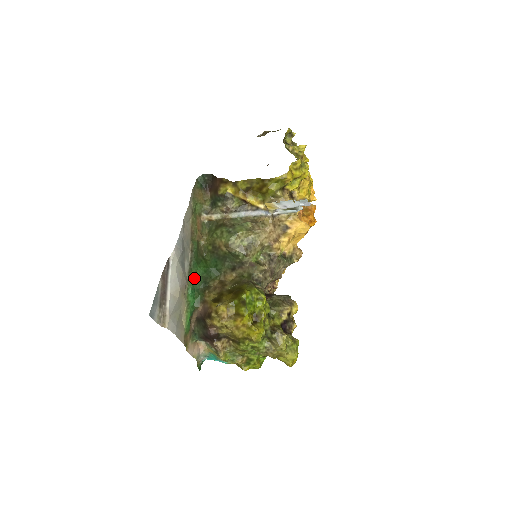
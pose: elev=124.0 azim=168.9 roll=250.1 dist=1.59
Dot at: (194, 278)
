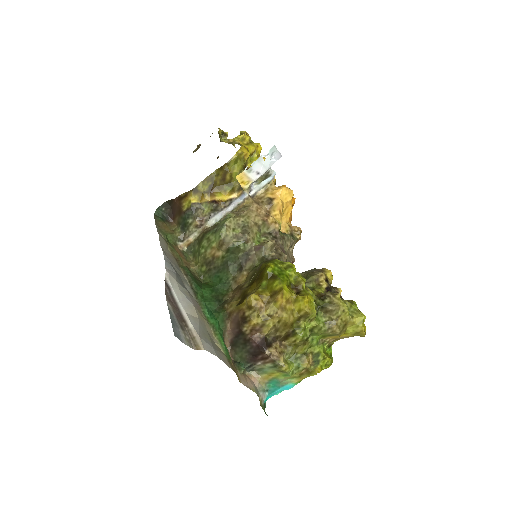
Dot at: (204, 300)
